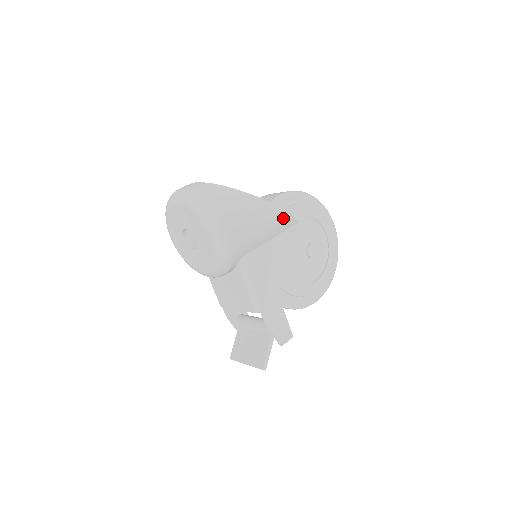
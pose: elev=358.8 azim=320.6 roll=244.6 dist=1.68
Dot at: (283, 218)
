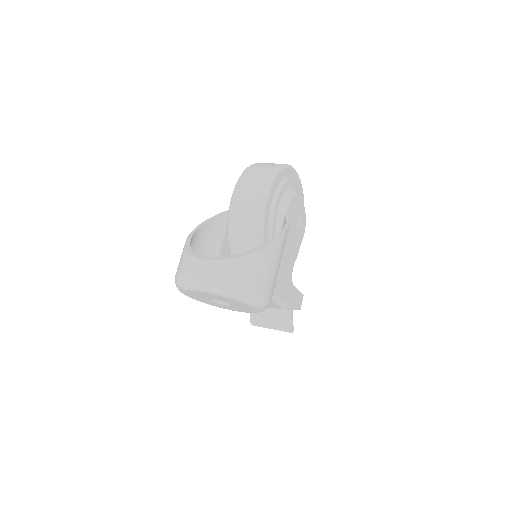
Dot at: occluded
